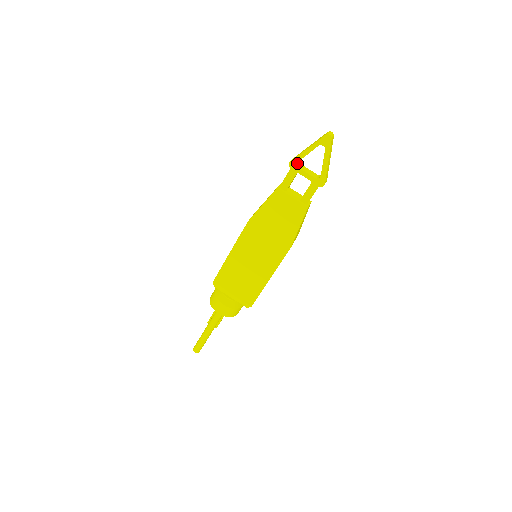
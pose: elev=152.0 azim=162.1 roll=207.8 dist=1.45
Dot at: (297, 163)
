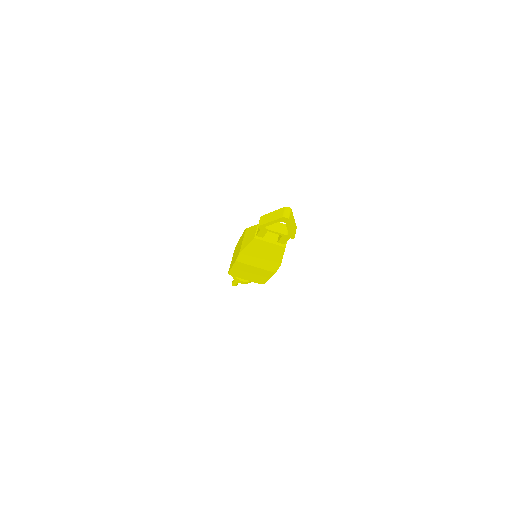
Dot at: (265, 226)
